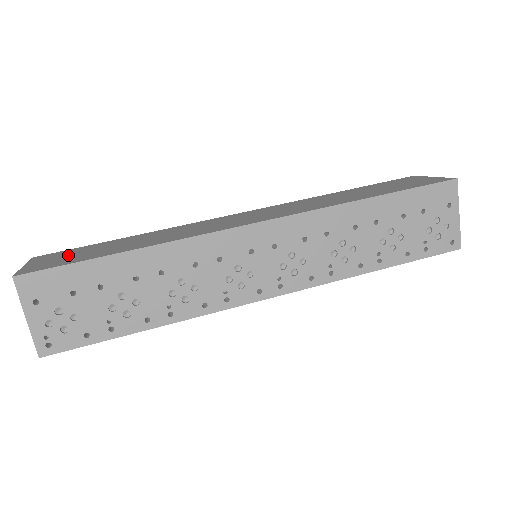
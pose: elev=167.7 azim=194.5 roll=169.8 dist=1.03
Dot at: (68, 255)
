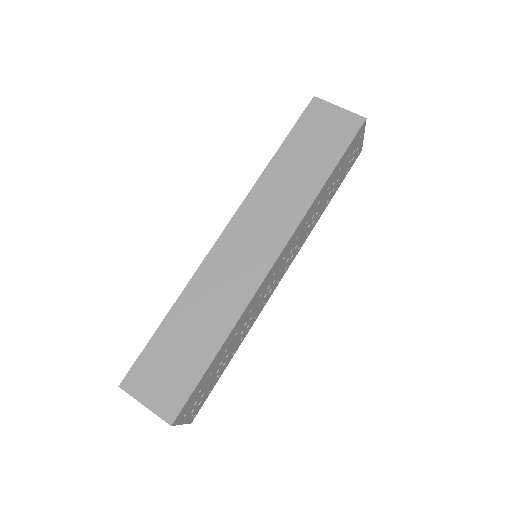
Dot at: (161, 372)
